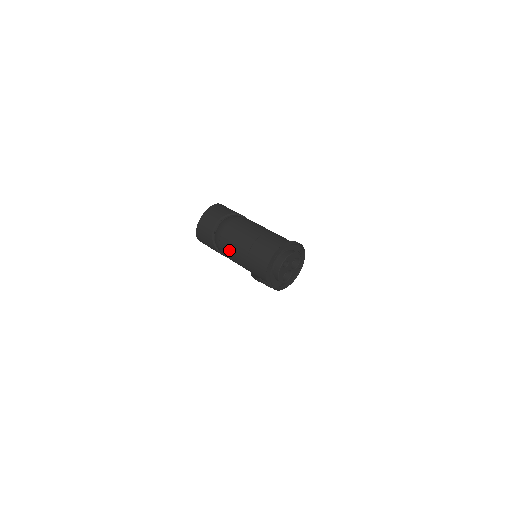
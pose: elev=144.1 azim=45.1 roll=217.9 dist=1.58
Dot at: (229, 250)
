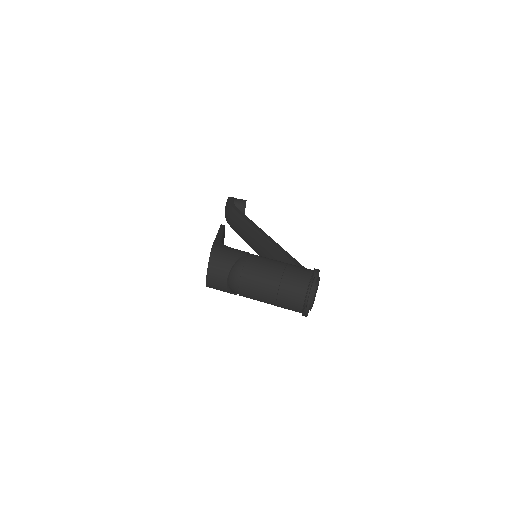
Dot at: occluded
